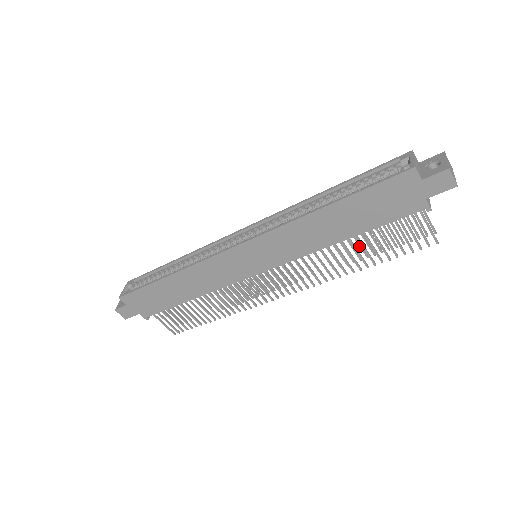
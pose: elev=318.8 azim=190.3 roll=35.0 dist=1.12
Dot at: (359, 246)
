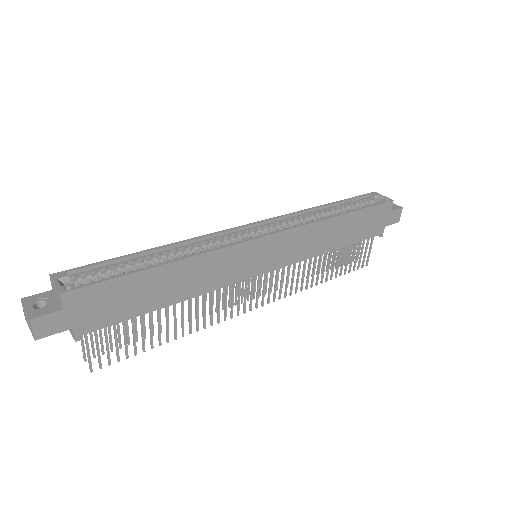
Dot at: occluded
